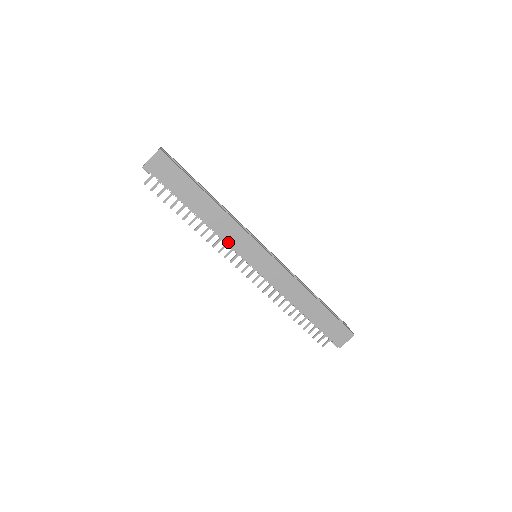
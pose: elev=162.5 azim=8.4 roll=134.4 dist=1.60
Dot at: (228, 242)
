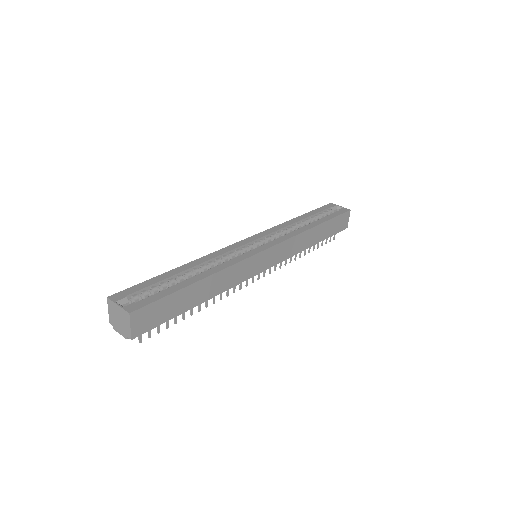
Dot at: (239, 282)
